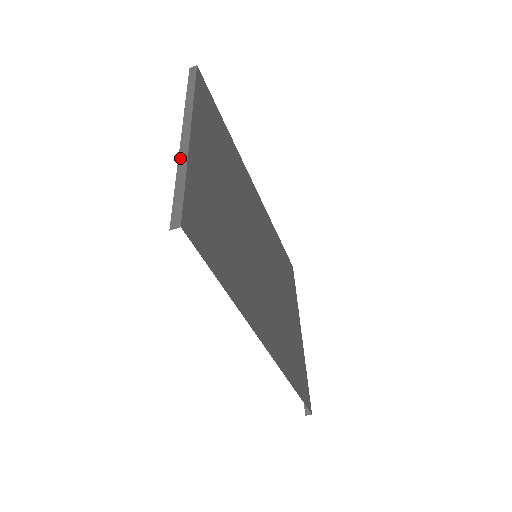
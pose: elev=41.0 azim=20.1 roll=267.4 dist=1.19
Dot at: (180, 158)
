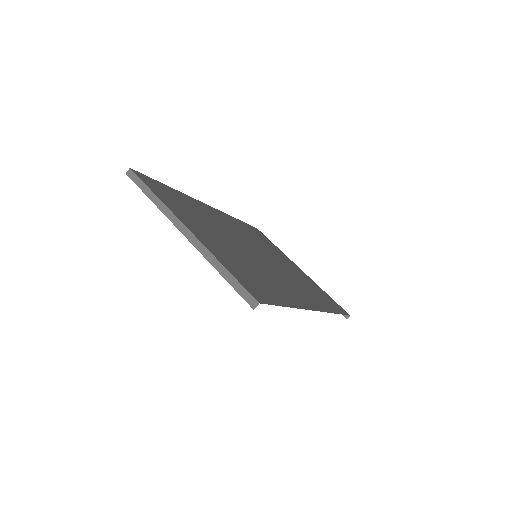
Dot at: (205, 256)
